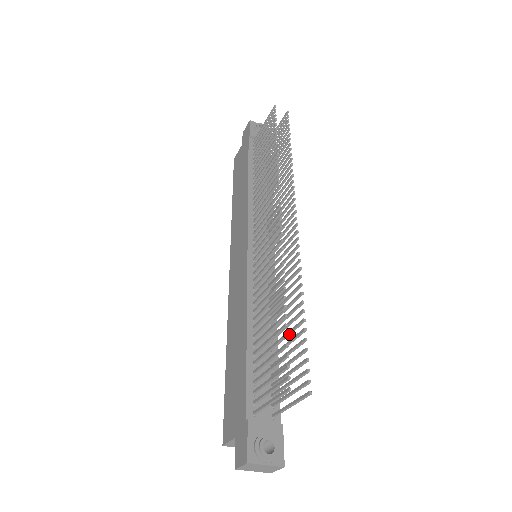
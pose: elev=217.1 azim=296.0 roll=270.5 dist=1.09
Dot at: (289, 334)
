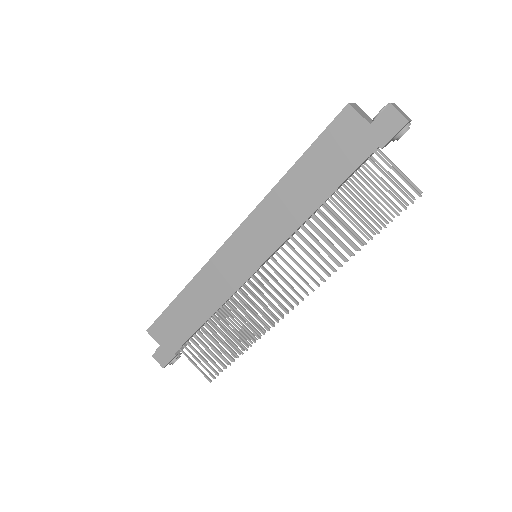
Dot at: (230, 336)
